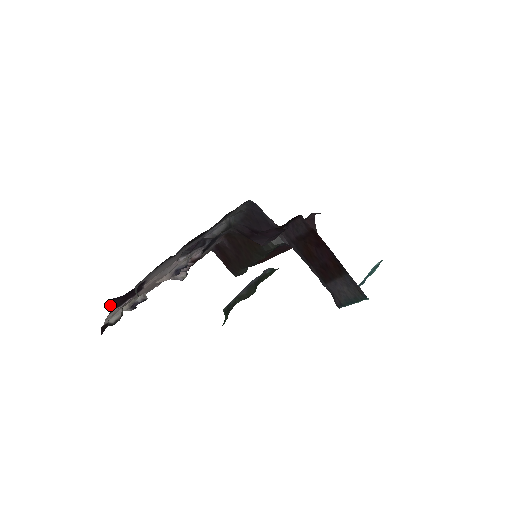
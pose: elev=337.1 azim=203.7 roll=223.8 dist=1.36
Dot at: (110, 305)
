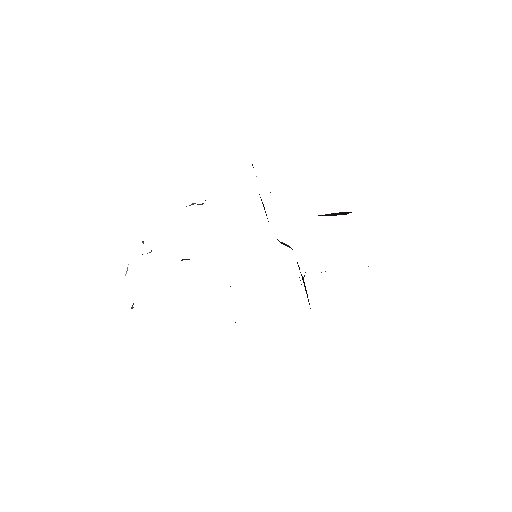
Dot at: occluded
